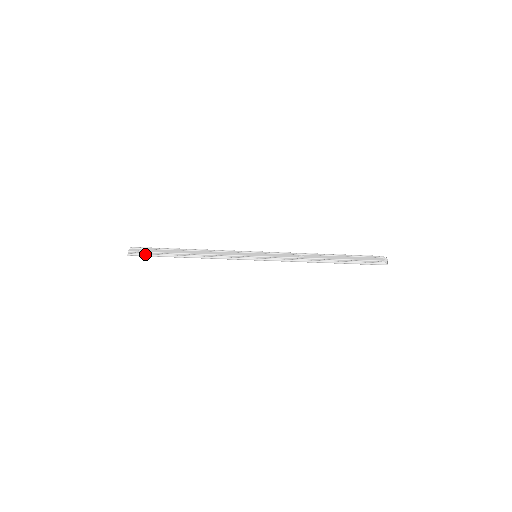
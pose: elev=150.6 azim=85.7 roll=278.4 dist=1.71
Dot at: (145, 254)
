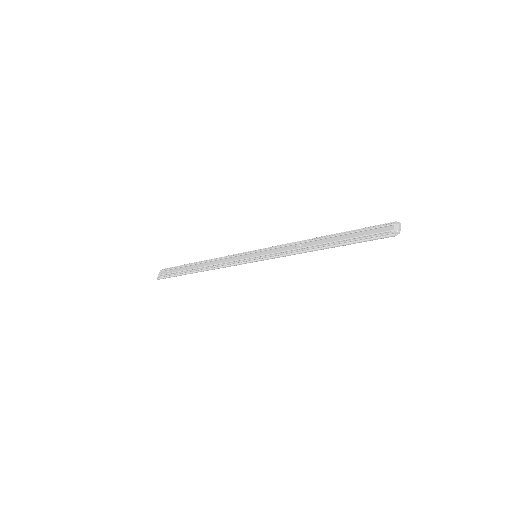
Dot at: (168, 276)
